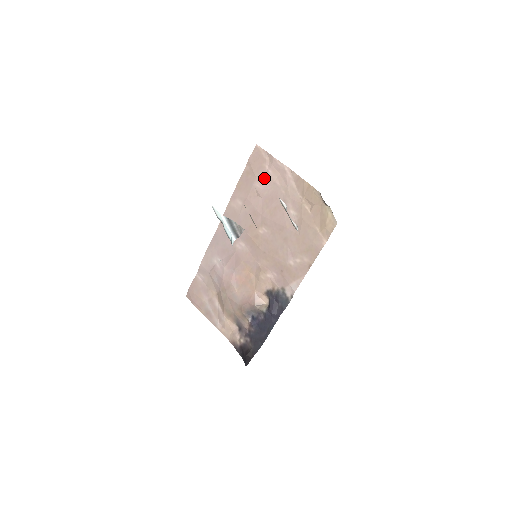
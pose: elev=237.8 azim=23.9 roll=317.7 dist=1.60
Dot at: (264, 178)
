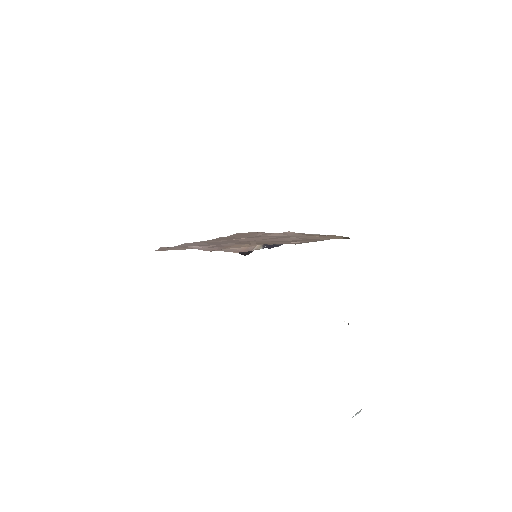
Dot at: occluded
